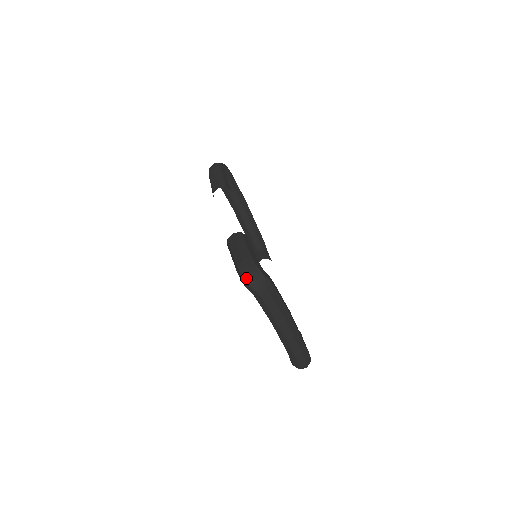
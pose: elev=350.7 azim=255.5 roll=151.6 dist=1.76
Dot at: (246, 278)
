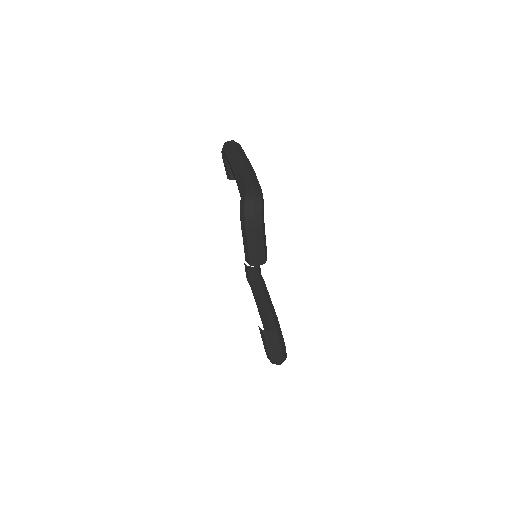
Dot at: occluded
